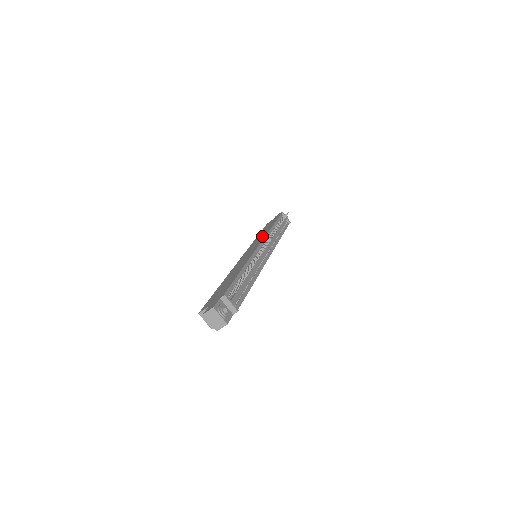
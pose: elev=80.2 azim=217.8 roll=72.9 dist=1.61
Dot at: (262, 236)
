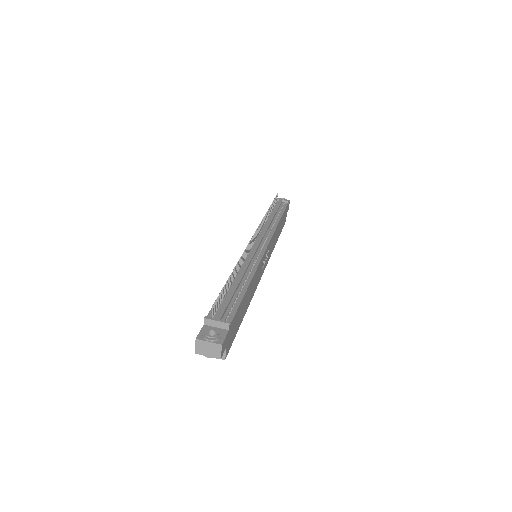
Dot at: occluded
